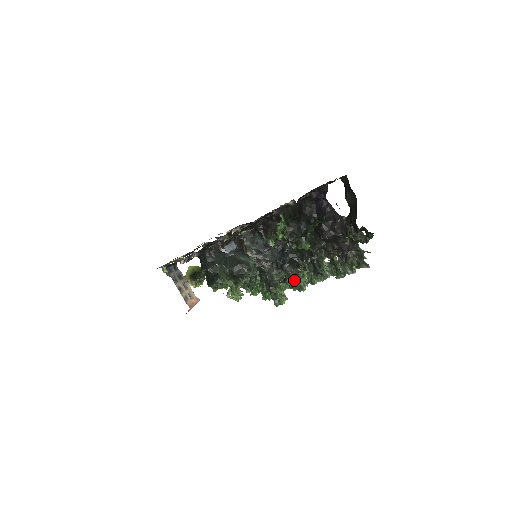
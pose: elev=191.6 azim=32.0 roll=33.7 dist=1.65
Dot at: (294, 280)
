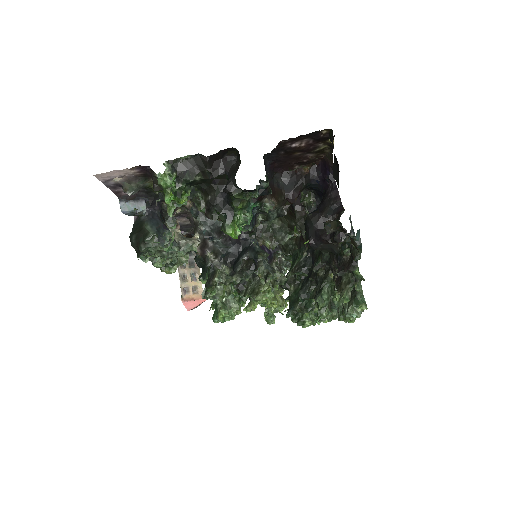
Dot at: (249, 292)
